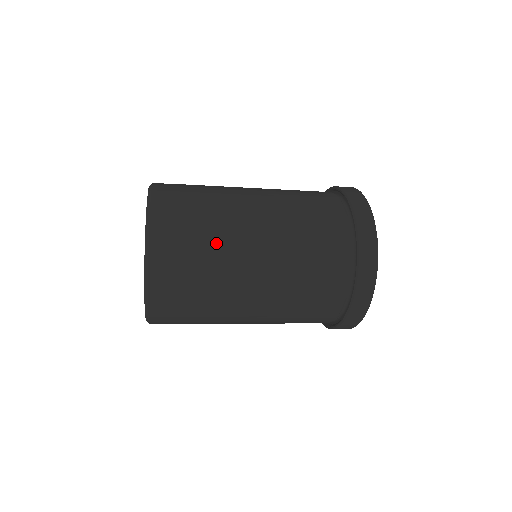
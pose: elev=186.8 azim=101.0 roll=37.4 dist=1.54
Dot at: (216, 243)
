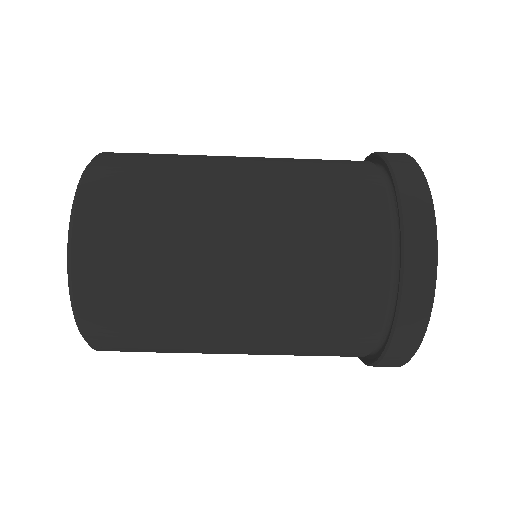
Dot at: (178, 188)
